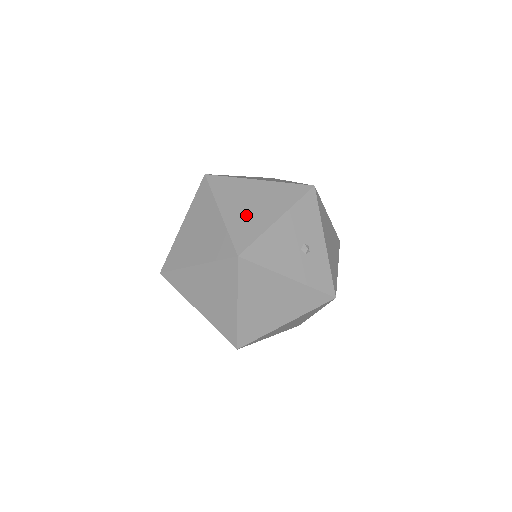
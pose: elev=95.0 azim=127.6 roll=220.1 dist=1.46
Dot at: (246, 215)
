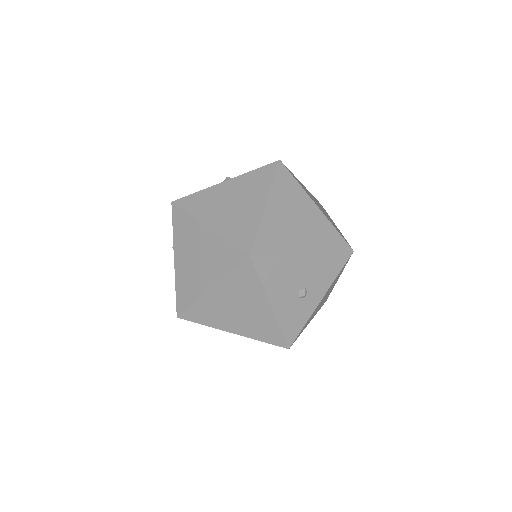
Dot at: (284, 226)
